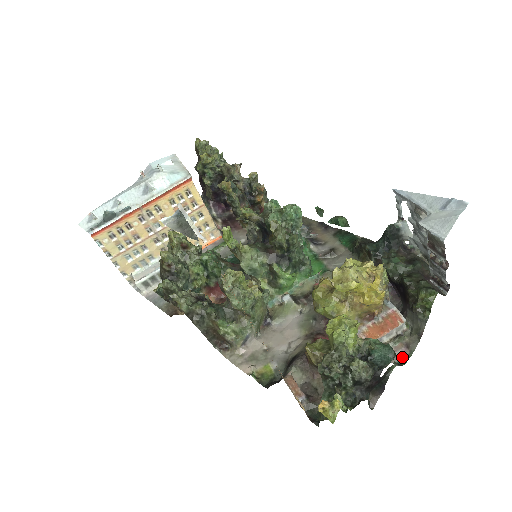
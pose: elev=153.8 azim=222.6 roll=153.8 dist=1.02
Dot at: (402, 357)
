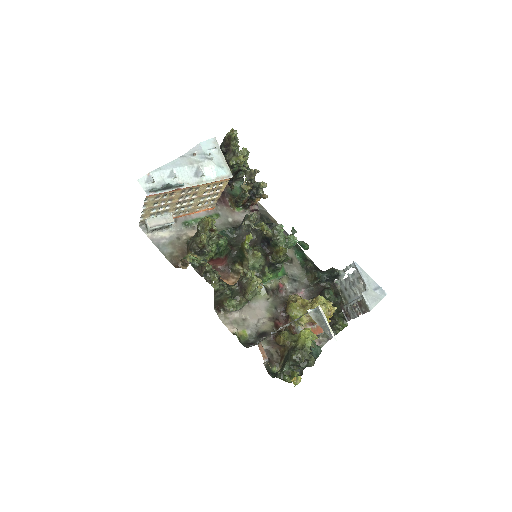
Dot at: occluded
